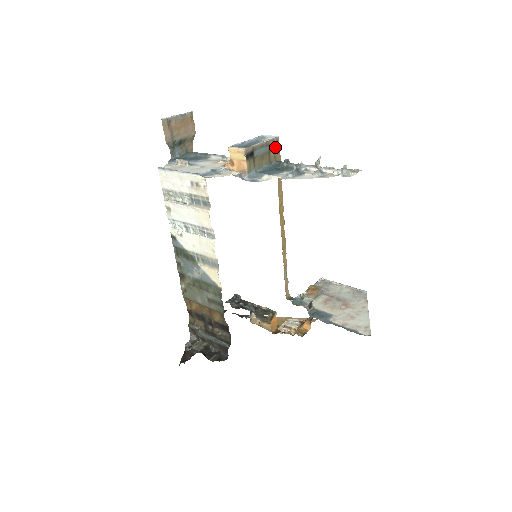
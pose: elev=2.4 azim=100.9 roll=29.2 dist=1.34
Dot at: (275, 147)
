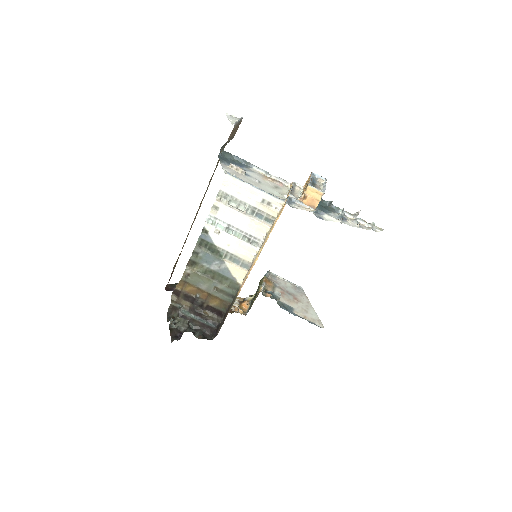
Dot at: occluded
